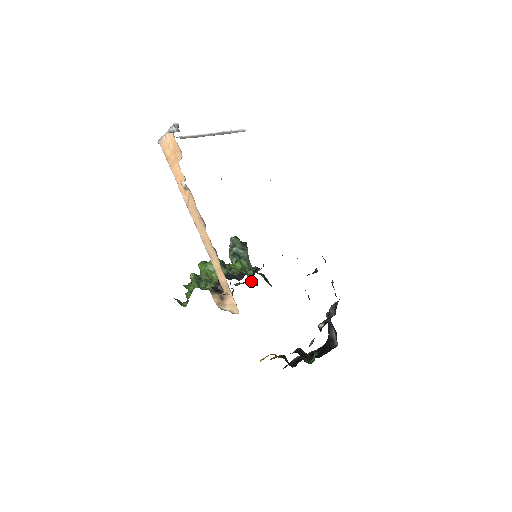
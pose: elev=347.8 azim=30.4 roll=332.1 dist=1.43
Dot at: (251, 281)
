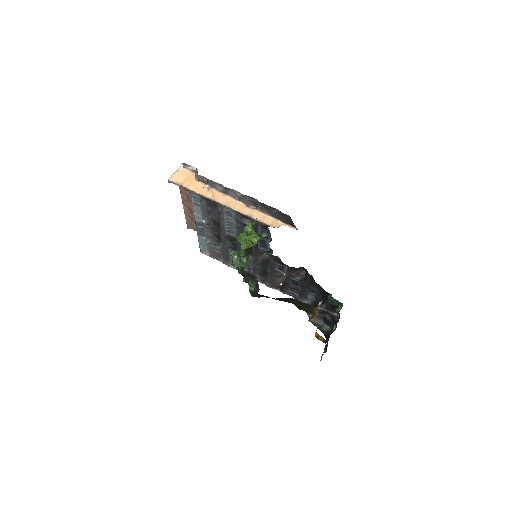
Dot at: occluded
